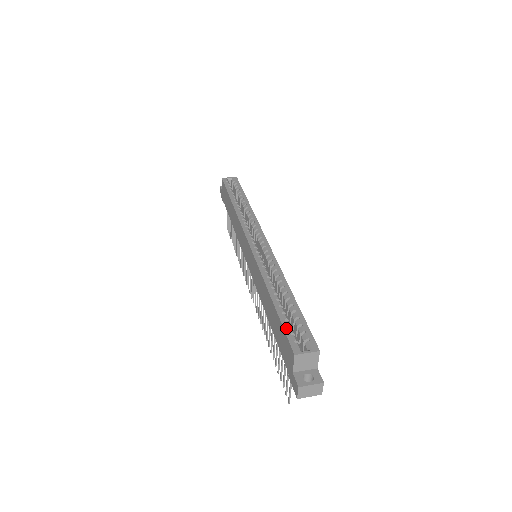
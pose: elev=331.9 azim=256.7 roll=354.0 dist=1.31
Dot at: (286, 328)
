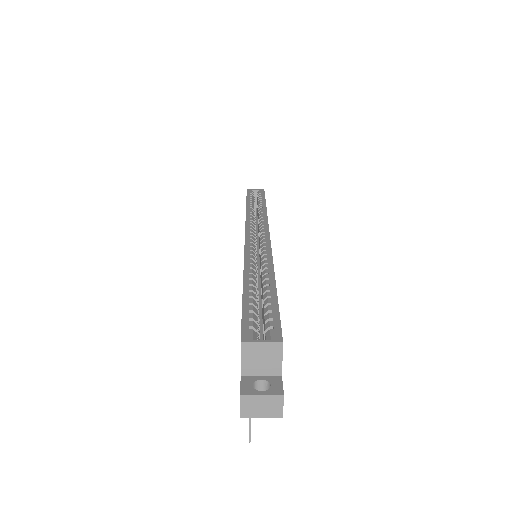
Dot at: (245, 312)
